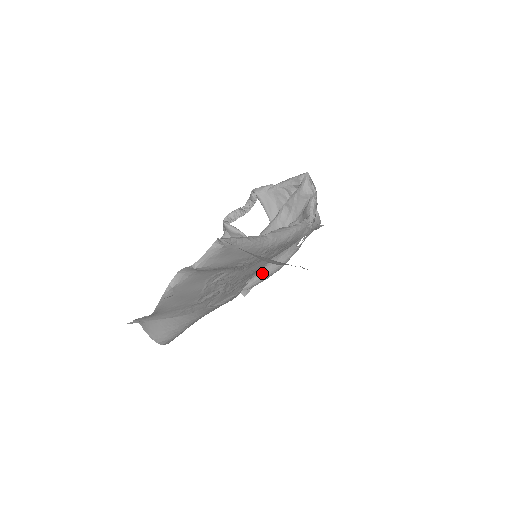
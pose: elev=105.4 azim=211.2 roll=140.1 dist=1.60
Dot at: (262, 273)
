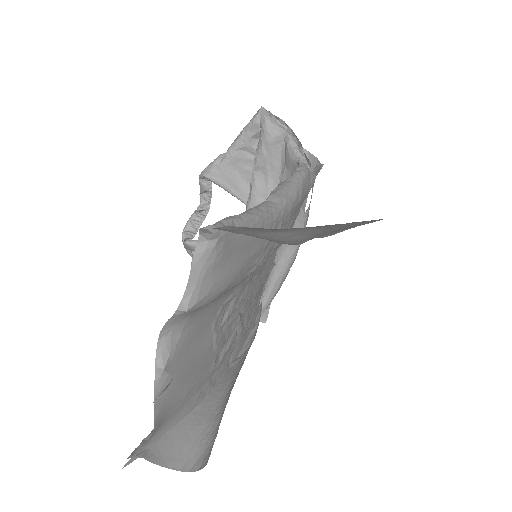
Dot at: (274, 277)
